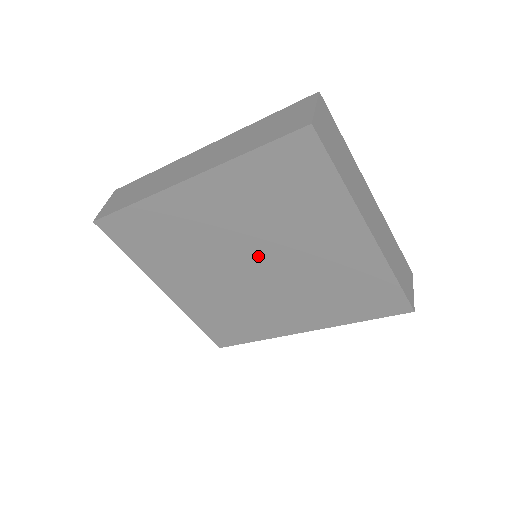
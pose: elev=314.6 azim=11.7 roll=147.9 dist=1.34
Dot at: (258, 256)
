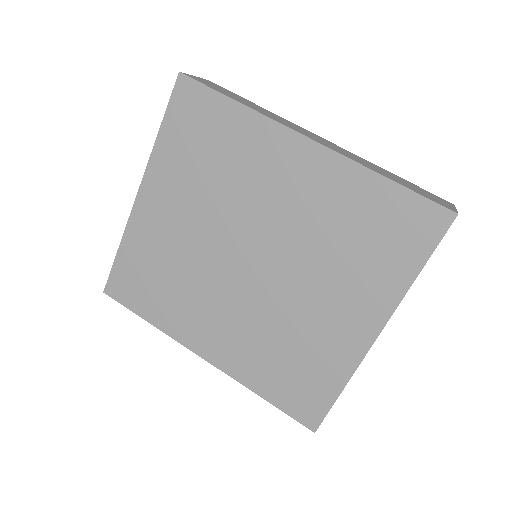
Dot at: (268, 257)
